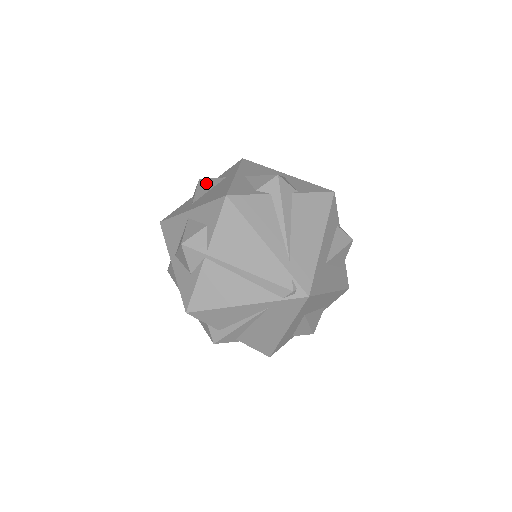
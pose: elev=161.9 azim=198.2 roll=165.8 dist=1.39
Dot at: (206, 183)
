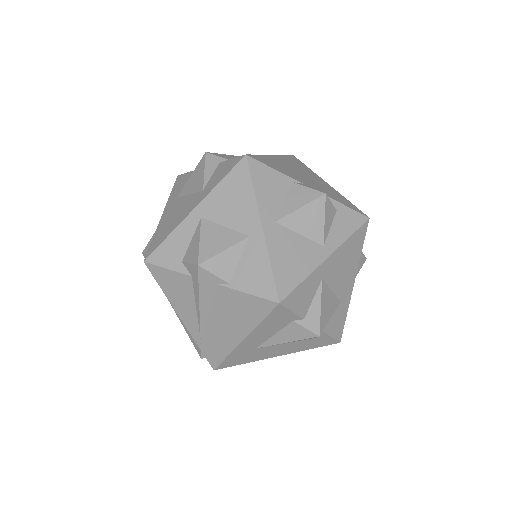
Dot at: (198, 174)
